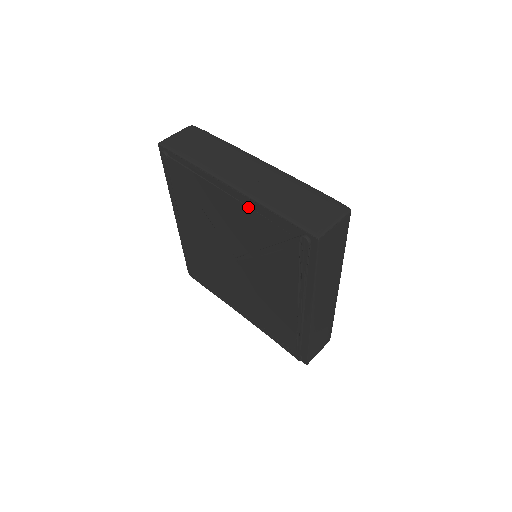
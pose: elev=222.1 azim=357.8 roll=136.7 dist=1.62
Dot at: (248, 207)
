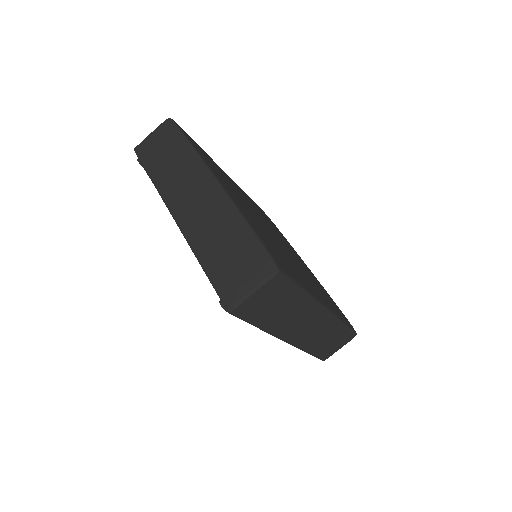
Dot at: occluded
